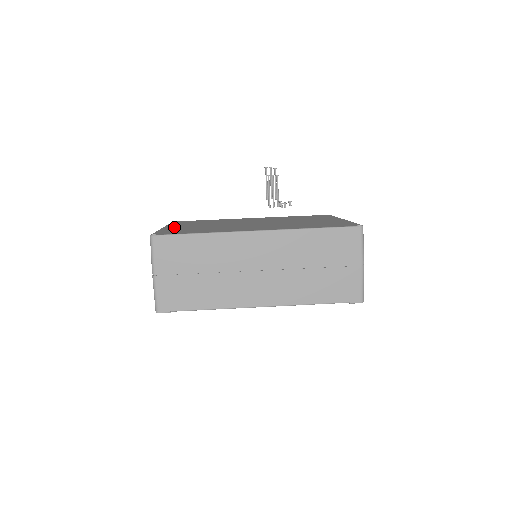
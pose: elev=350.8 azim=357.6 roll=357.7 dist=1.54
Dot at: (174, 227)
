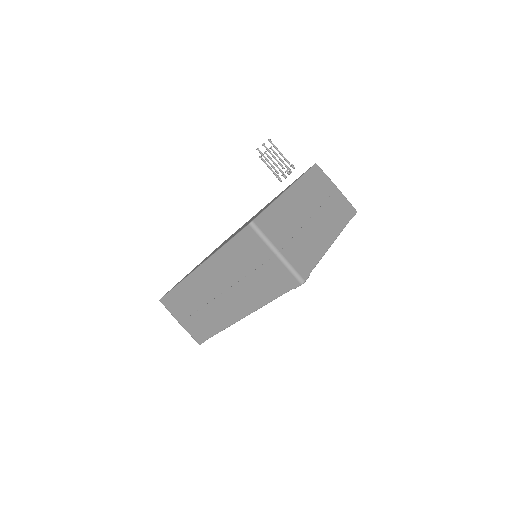
Dot at: (195, 267)
